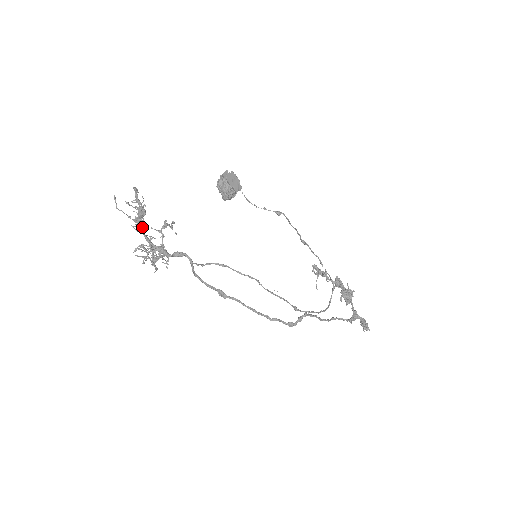
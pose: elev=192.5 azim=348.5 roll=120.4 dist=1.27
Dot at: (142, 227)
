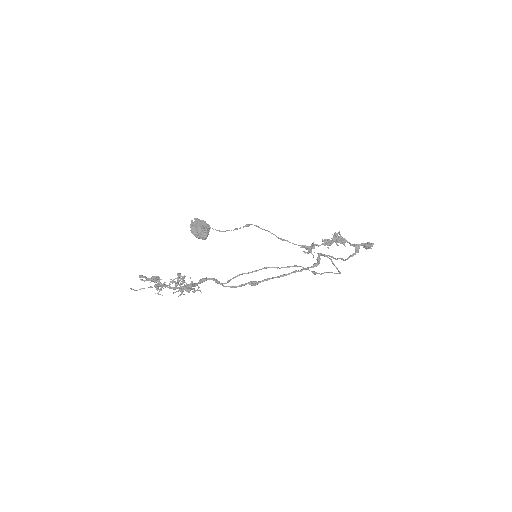
Dot at: (164, 283)
